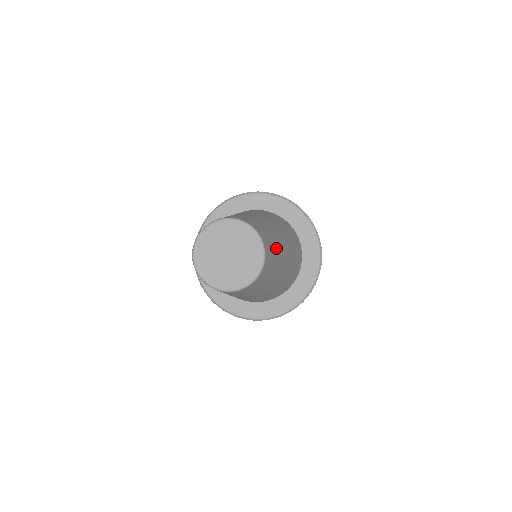
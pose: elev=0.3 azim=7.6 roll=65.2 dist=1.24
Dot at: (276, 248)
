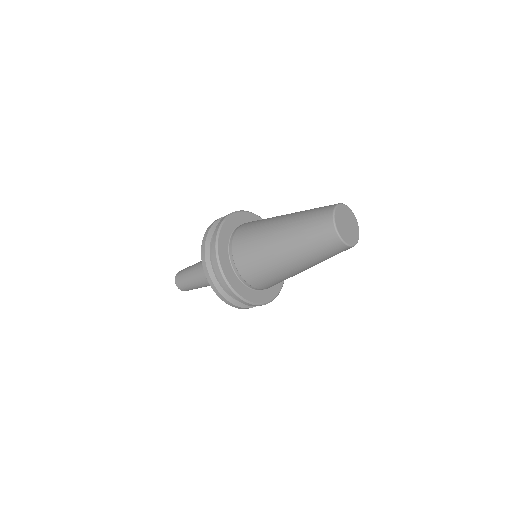
Dot at: occluded
